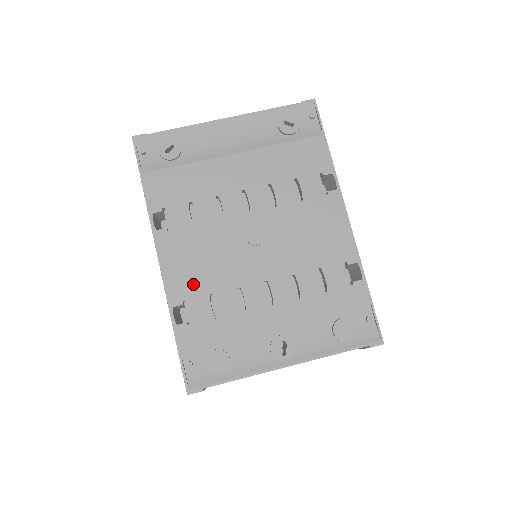
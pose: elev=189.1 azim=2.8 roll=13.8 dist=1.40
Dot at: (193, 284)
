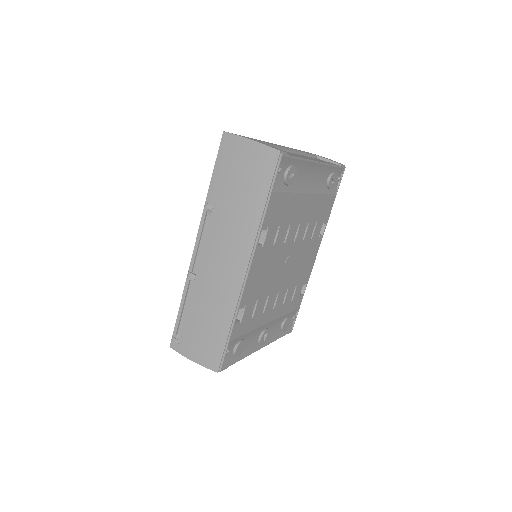
Dot at: (254, 292)
